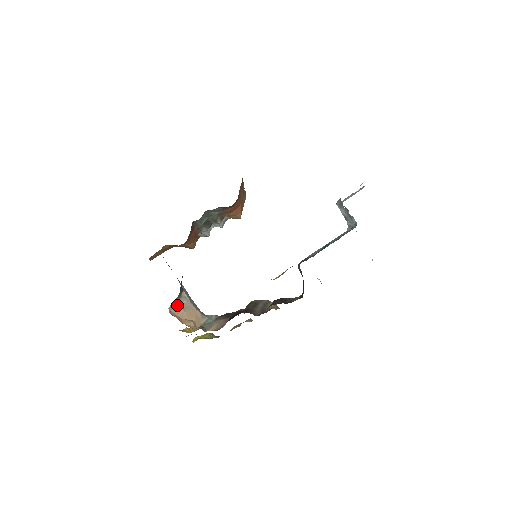
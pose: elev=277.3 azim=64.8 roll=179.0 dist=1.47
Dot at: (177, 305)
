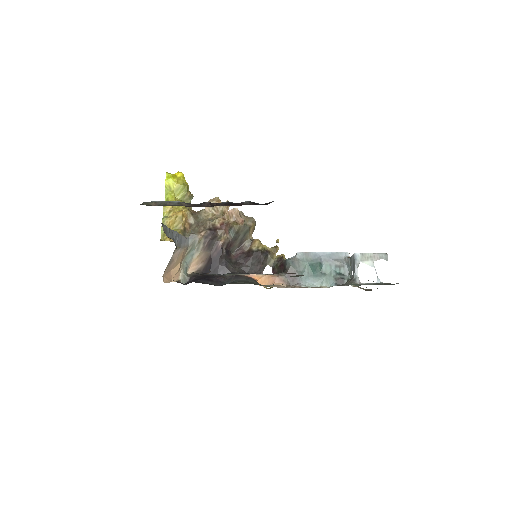
Dot at: (169, 264)
